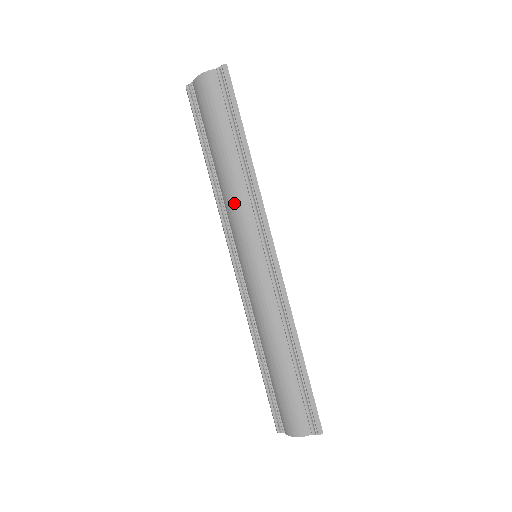
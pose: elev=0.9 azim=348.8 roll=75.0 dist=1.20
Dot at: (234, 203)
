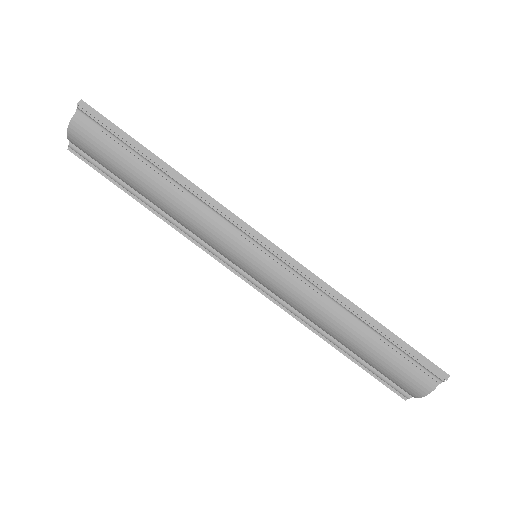
Dot at: (195, 225)
